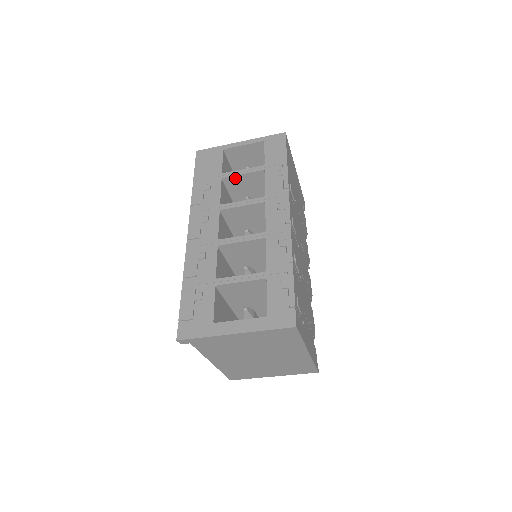
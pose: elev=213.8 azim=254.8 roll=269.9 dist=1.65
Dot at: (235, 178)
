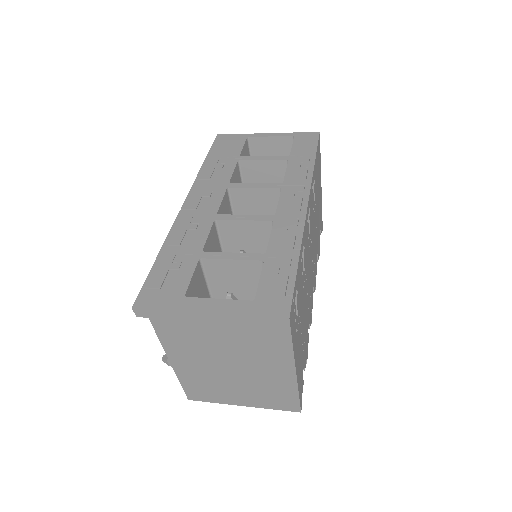
Dot at: (253, 164)
